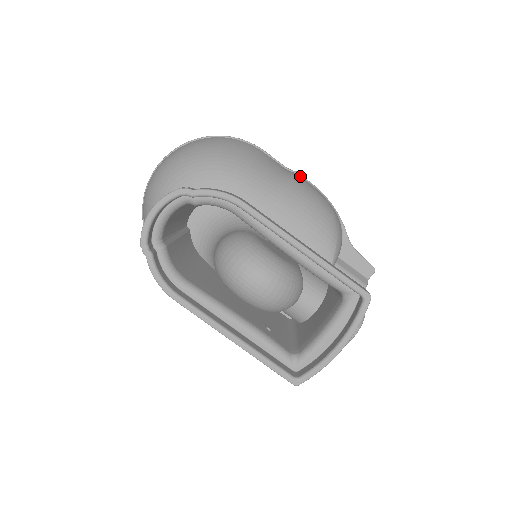
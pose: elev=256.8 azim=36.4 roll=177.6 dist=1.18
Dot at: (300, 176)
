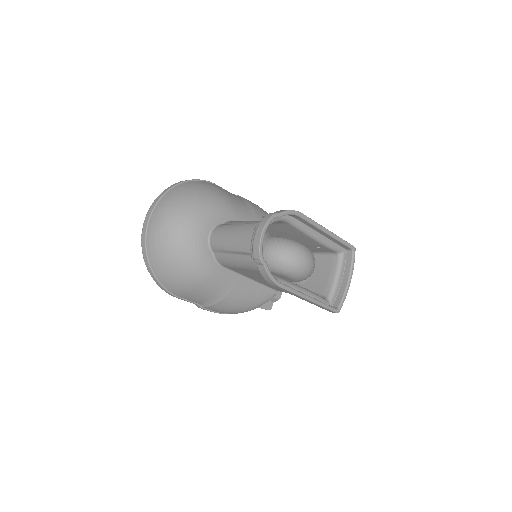
Dot at: occluded
